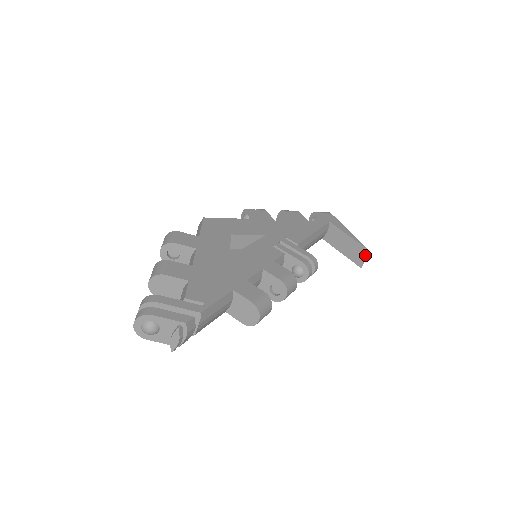
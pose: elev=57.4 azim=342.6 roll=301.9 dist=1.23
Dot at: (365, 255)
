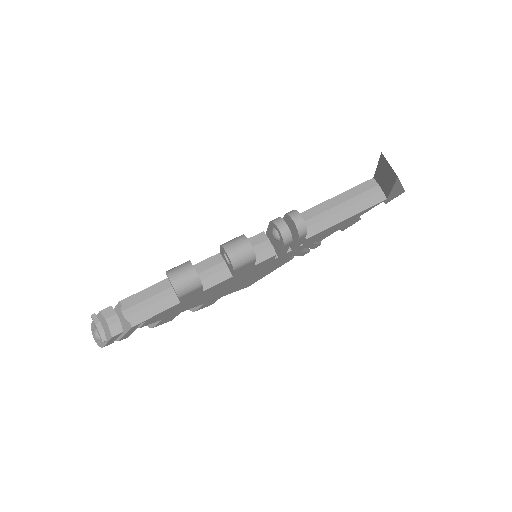
Dot at: (386, 161)
